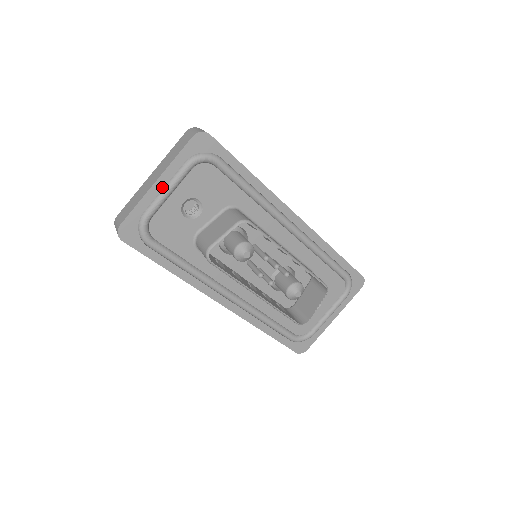
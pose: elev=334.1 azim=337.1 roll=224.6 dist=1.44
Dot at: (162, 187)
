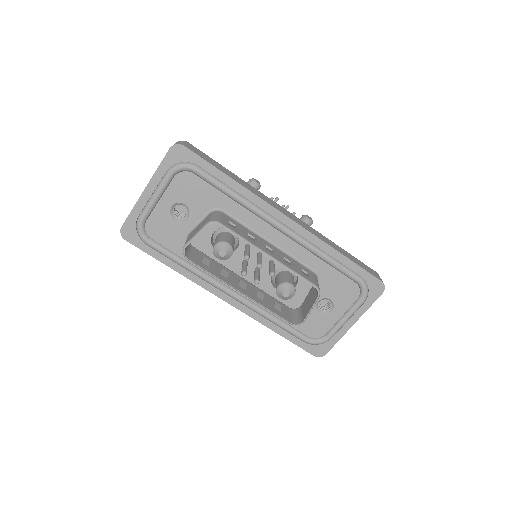
Dot at: (150, 194)
